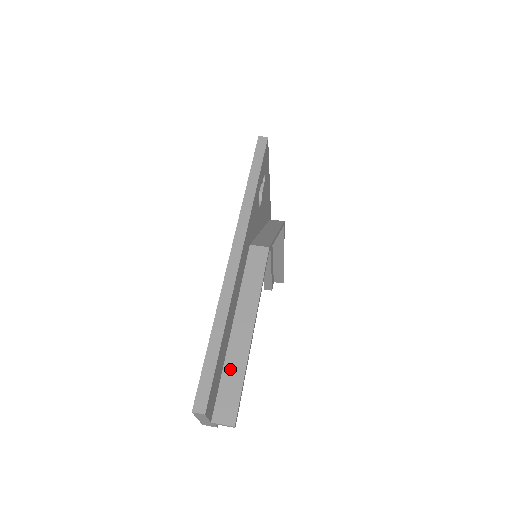
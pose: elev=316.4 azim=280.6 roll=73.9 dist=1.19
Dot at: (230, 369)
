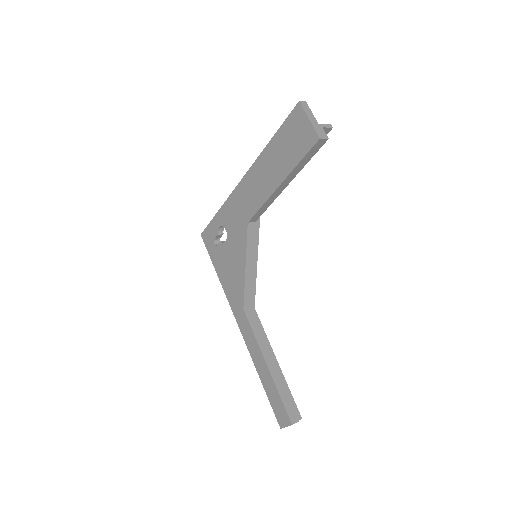
Dot at: occluded
